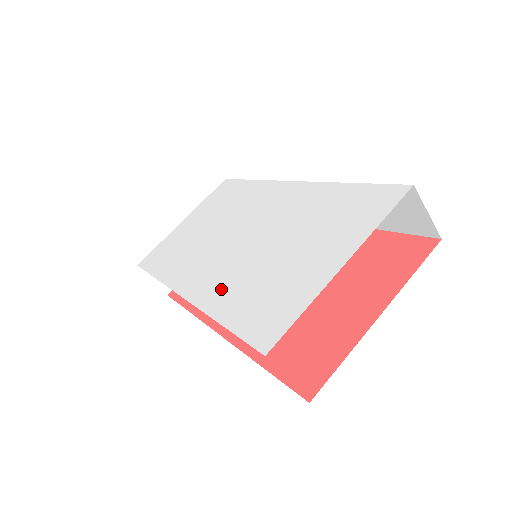
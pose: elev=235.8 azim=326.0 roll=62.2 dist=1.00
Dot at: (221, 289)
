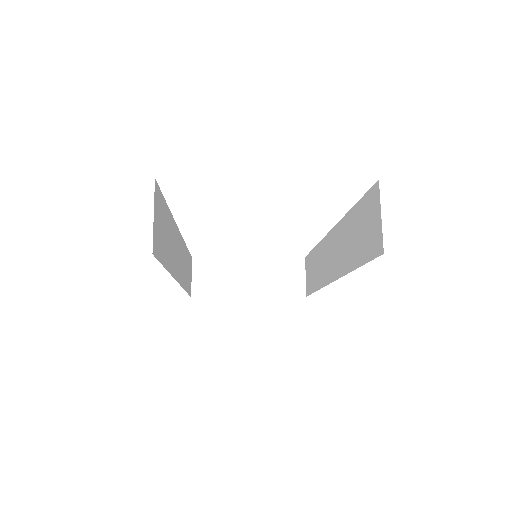
Dot at: occluded
